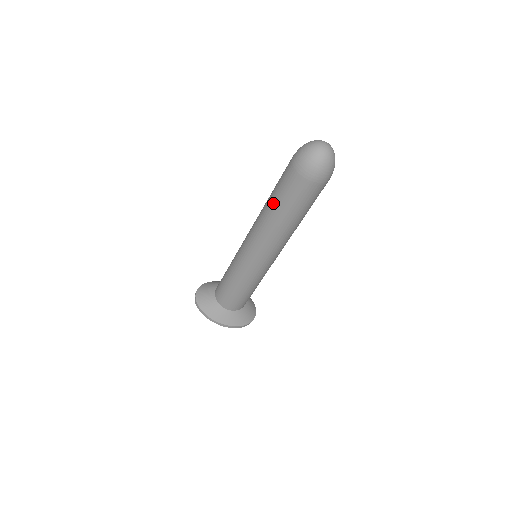
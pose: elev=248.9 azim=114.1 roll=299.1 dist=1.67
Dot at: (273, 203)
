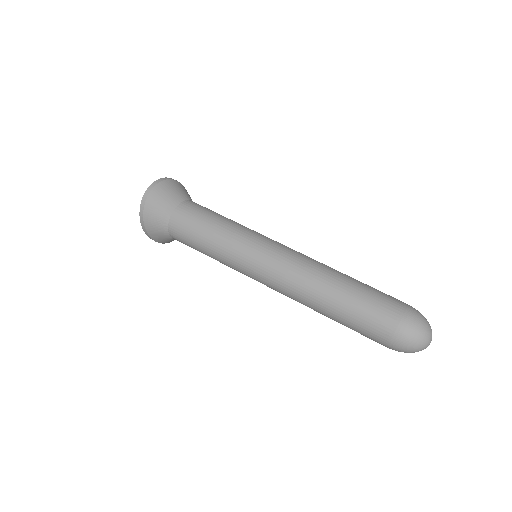
Dot at: (339, 306)
